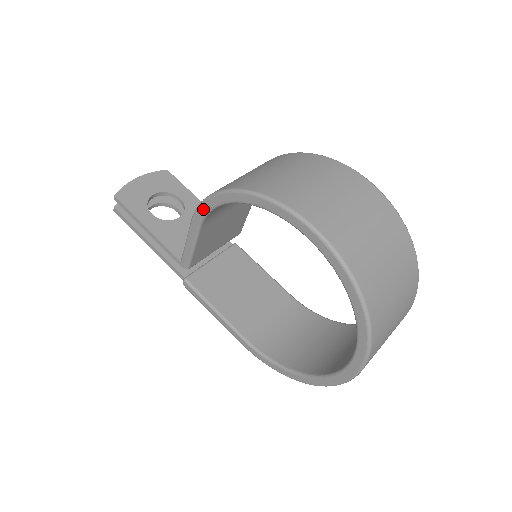
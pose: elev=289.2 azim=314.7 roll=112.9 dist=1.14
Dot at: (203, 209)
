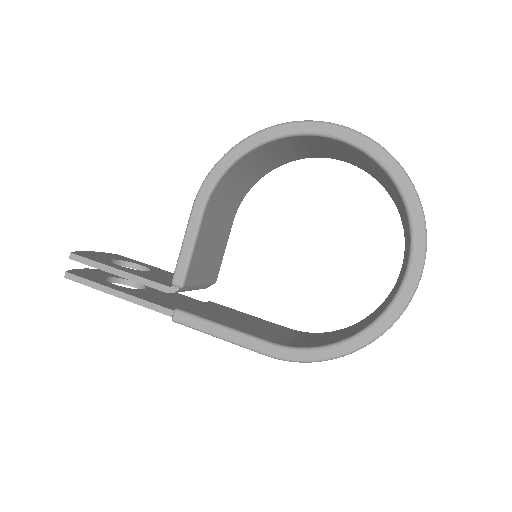
Dot at: (210, 181)
